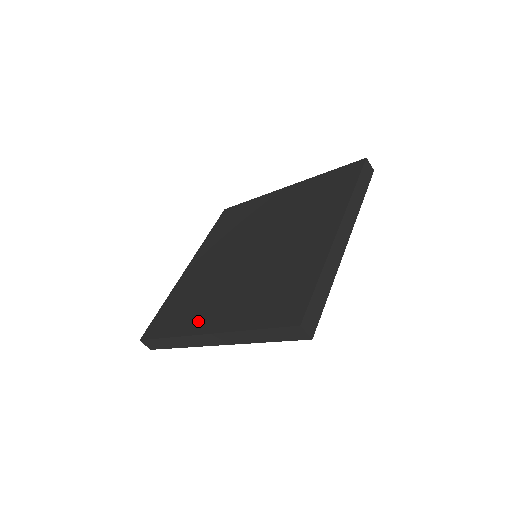
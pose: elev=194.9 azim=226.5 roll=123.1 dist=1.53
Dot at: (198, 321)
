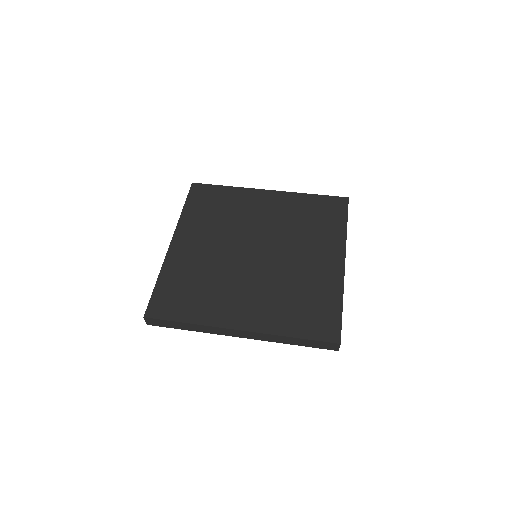
Dot at: (223, 314)
